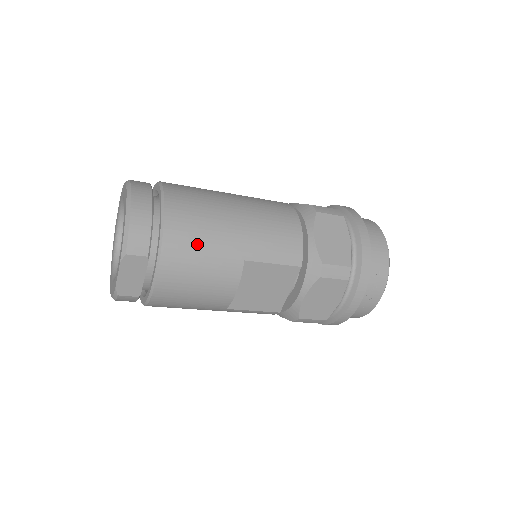
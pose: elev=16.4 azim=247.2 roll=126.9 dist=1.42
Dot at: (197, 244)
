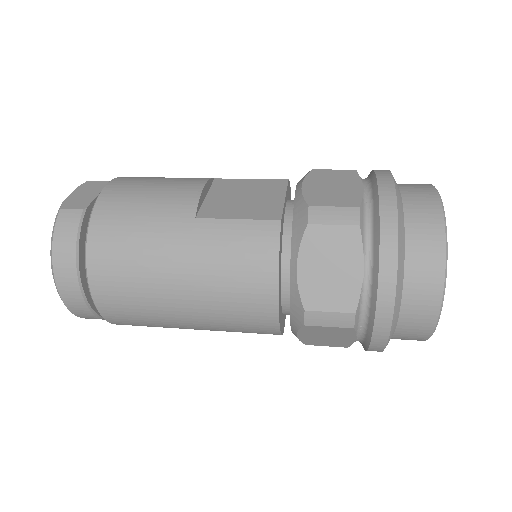
Dot at: occluded
